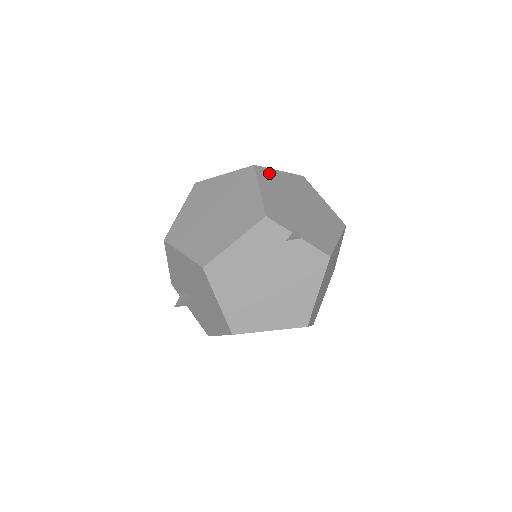
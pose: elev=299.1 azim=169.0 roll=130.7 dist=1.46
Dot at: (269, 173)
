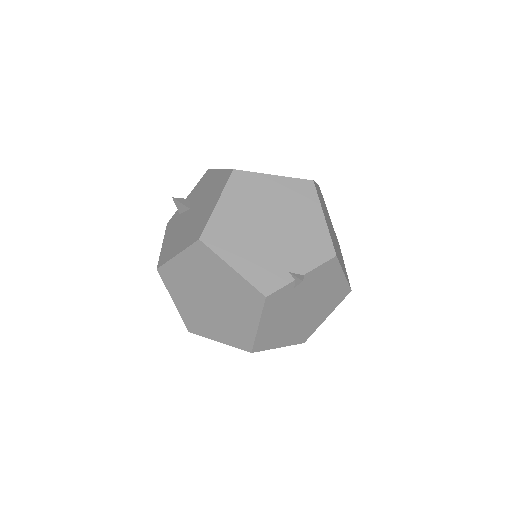
Dot at: (215, 227)
